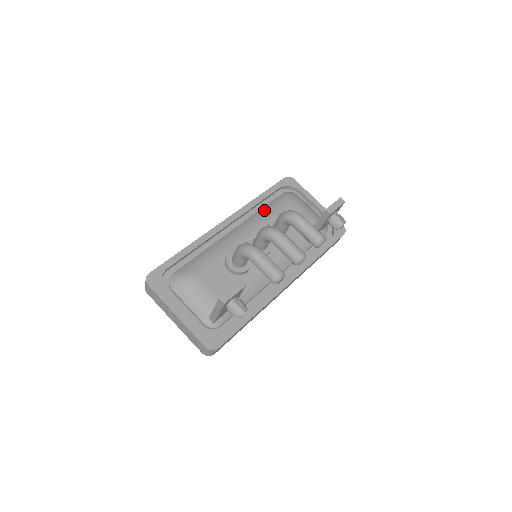
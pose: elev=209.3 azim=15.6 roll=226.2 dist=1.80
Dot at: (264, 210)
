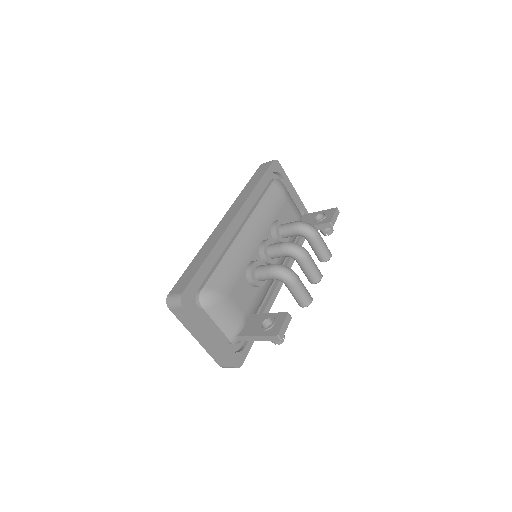
Dot at: (264, 205)
